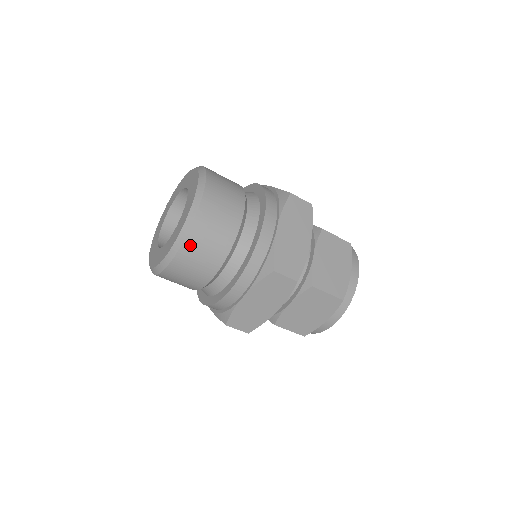
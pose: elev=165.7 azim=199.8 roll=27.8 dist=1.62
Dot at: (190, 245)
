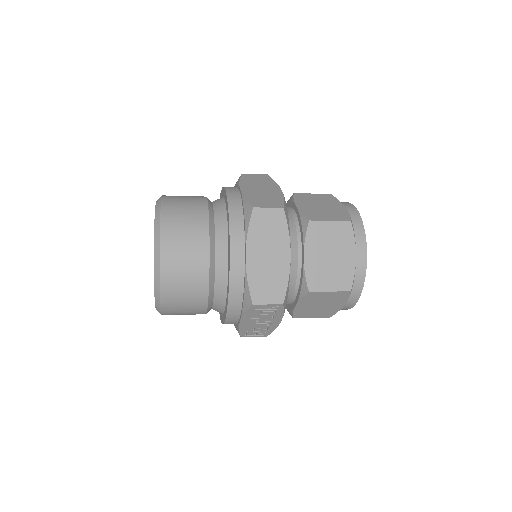
Dot at: (168, 234)
